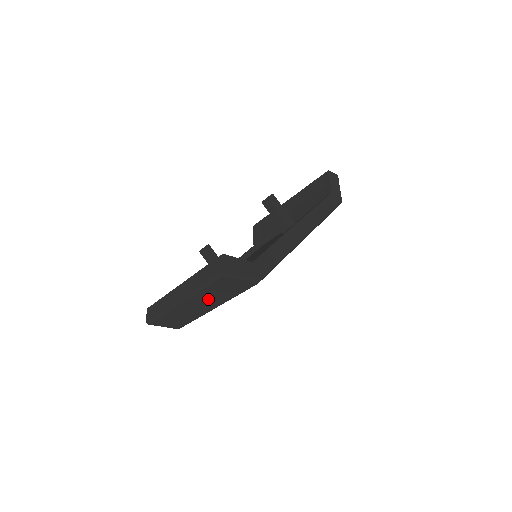
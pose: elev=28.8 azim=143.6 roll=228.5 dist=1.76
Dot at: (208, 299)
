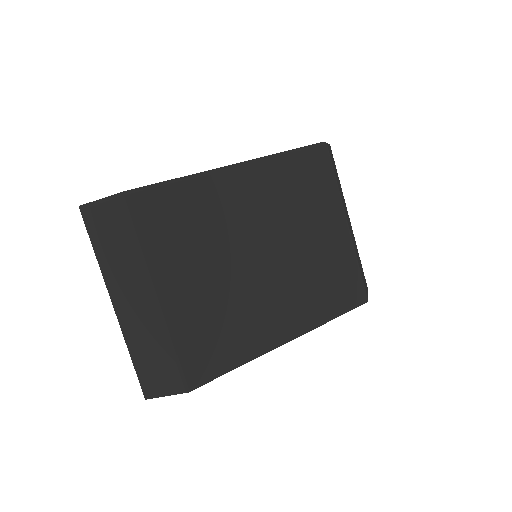
Dot at: (124, 275)
